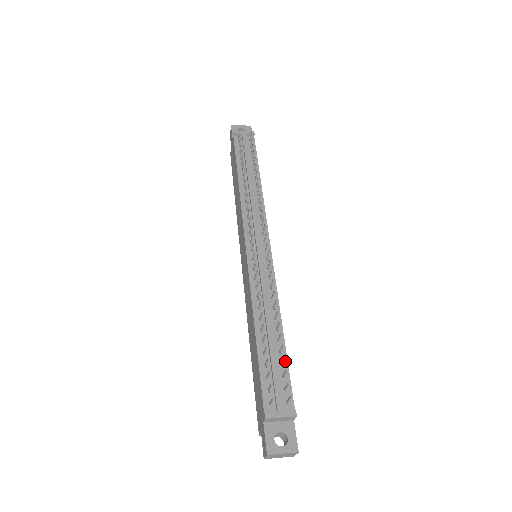
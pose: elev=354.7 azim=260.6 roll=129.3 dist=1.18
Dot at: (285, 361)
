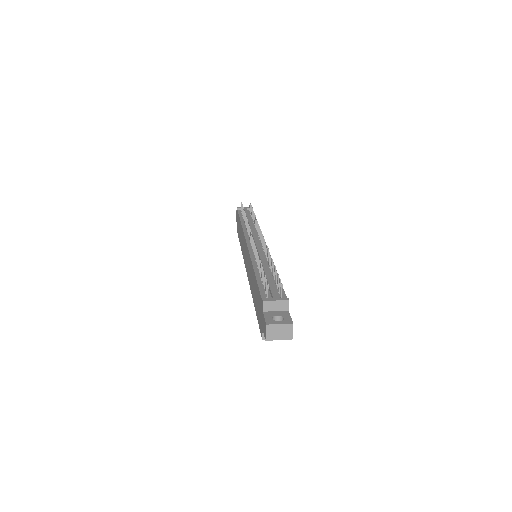
Dot at: occluded
